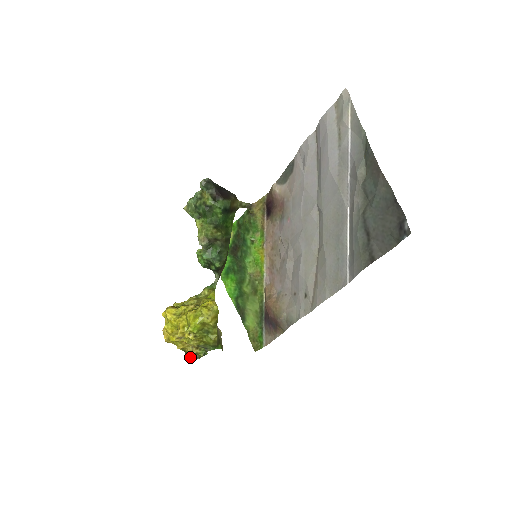
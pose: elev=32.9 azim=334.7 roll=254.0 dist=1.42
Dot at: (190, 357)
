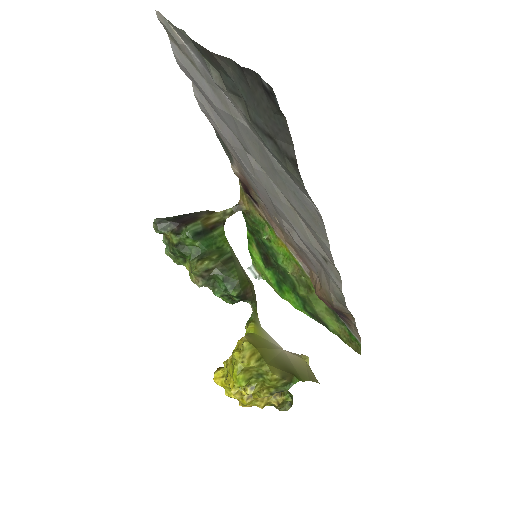
Dot at: (282, 409)
